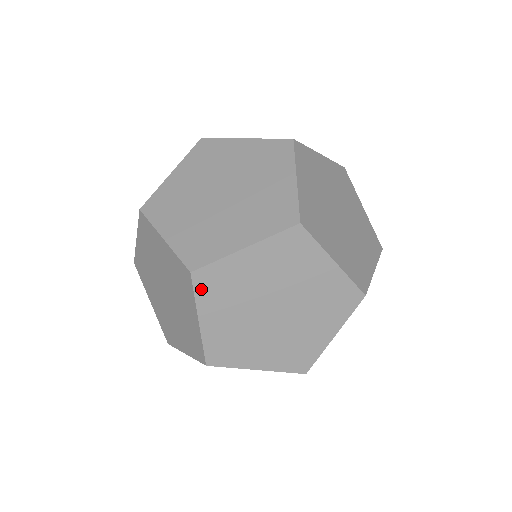
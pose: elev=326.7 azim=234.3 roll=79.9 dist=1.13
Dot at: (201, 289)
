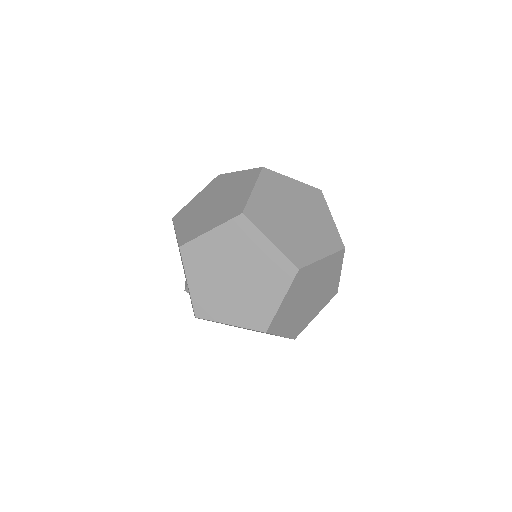
Dot at: (274, 330)
